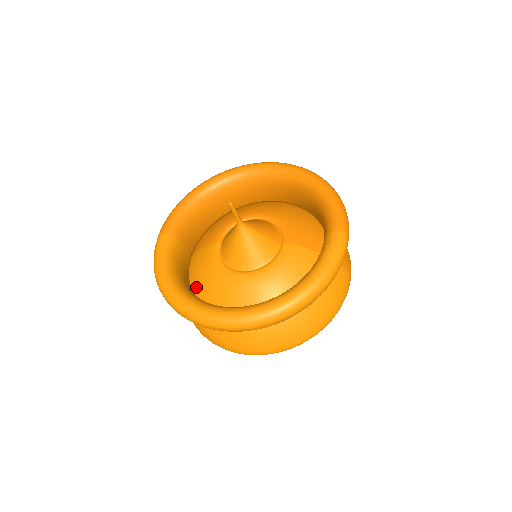
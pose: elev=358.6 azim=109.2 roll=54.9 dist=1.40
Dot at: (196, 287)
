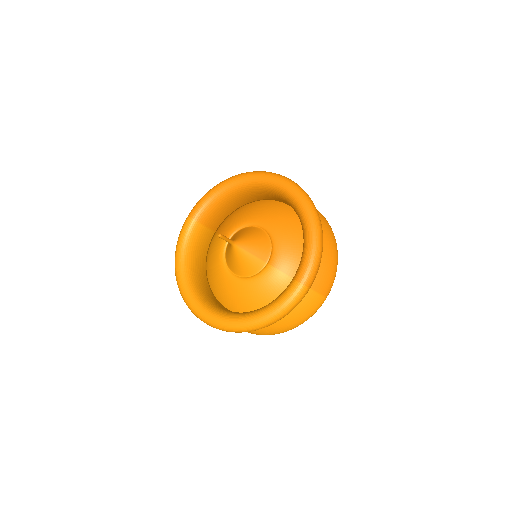
Dot at: (207, 264)
